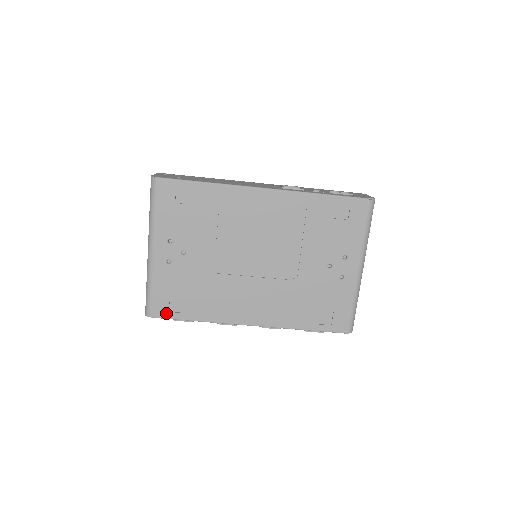
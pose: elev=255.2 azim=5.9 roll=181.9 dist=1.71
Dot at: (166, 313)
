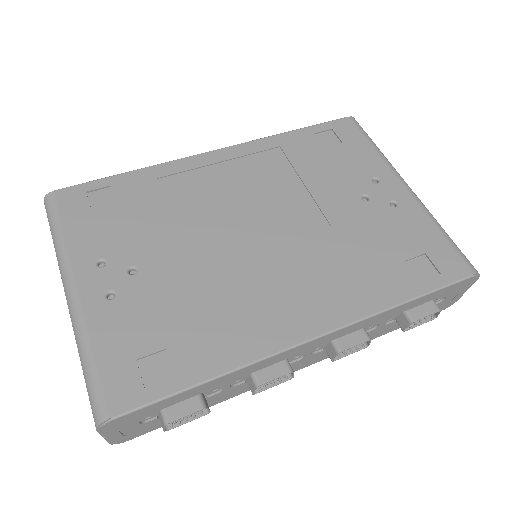
Dot at: (139, 394)
